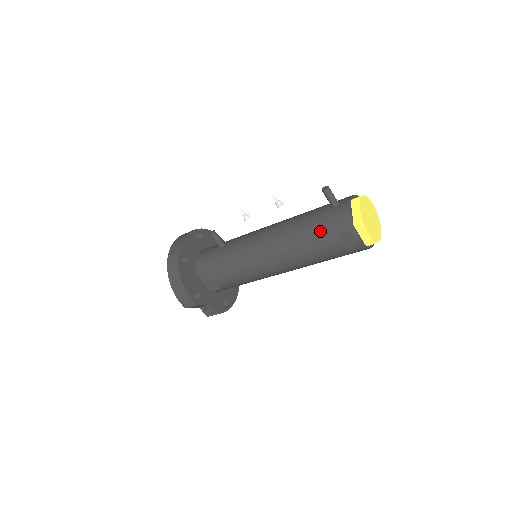
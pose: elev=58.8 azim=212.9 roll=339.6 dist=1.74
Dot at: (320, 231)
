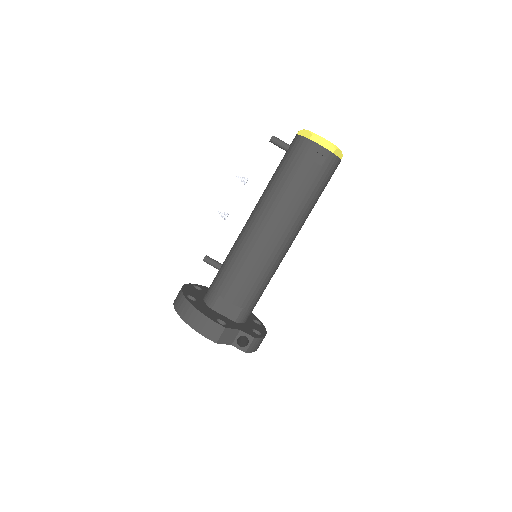
Dot at: (289, 168)
